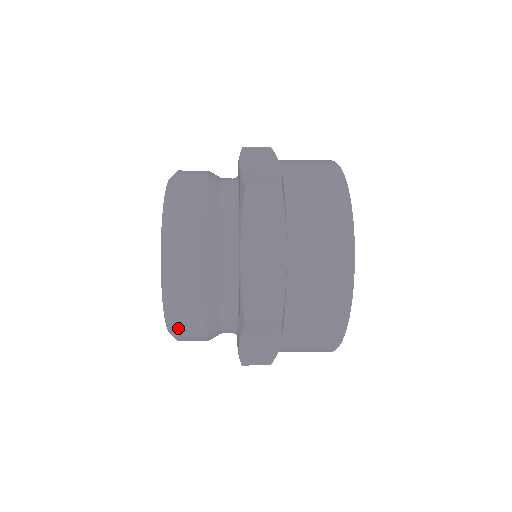
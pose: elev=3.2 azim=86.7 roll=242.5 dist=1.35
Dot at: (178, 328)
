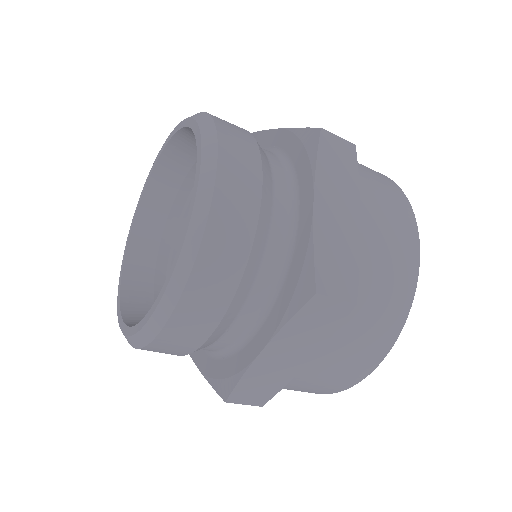
Dot at: (186, 303)
